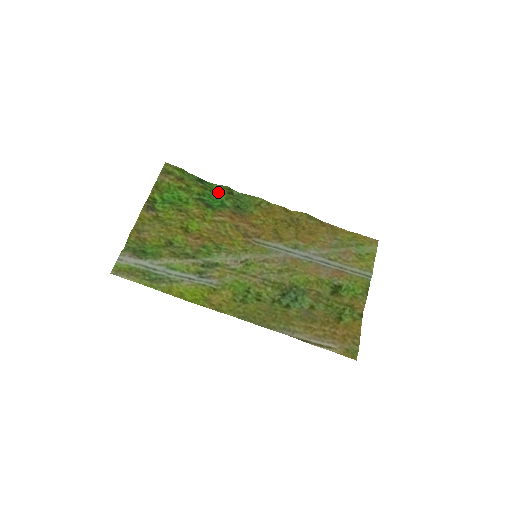
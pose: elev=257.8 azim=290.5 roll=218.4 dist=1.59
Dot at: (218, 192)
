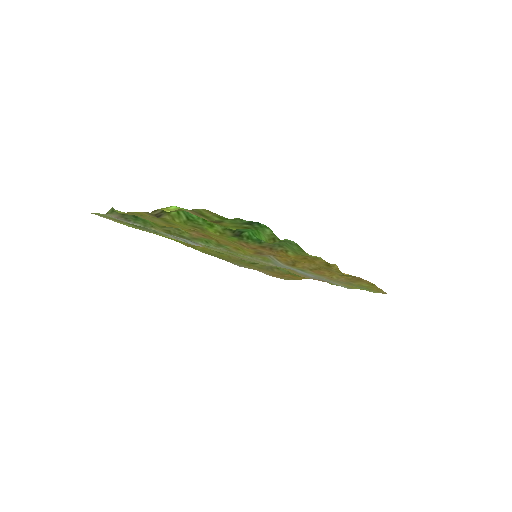
Dot at: (263, 235)
